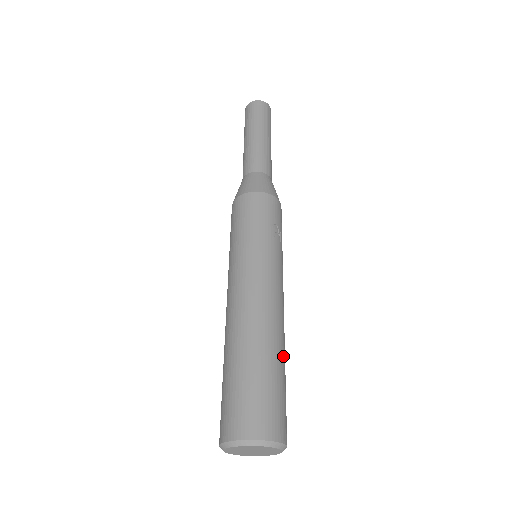
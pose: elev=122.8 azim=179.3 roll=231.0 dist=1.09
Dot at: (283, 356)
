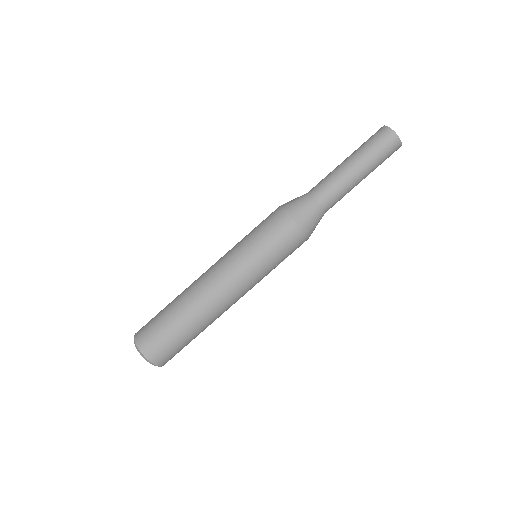
Dot at: occluded
